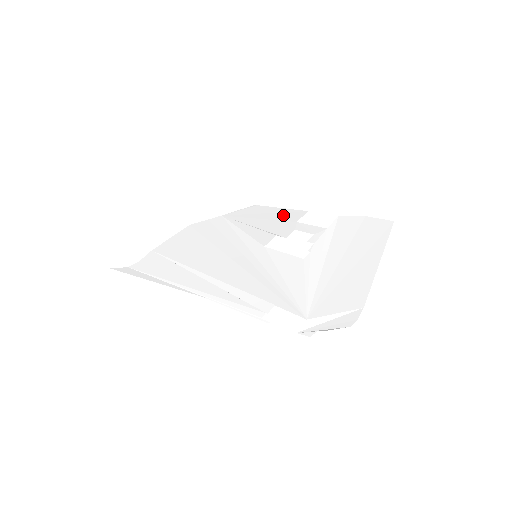
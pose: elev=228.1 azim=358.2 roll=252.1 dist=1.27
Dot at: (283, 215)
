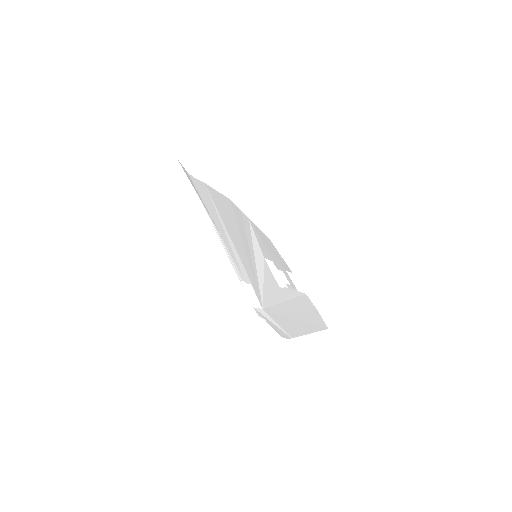
Dot at: (281, 259)
